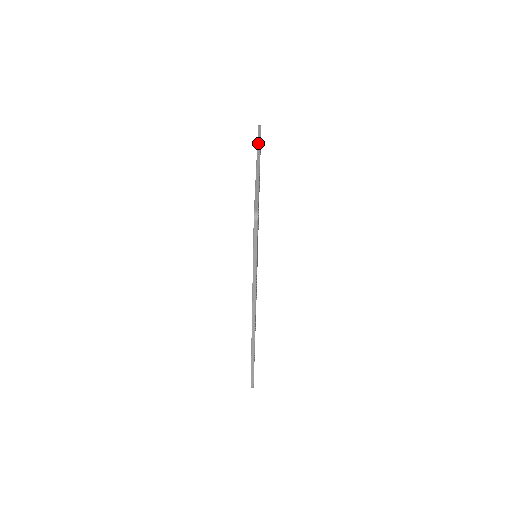
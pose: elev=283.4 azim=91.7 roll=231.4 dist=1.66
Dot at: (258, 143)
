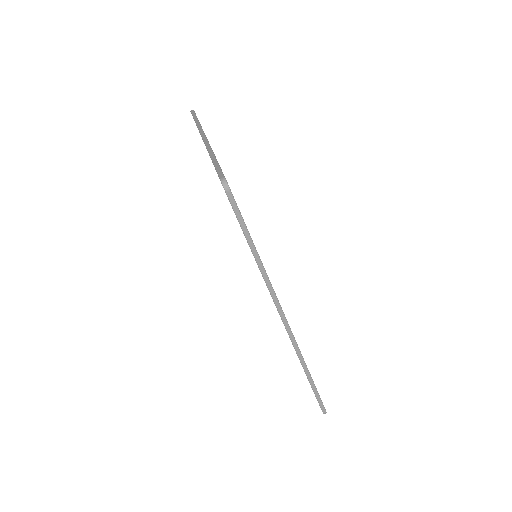
Dot at: (196, 123)
